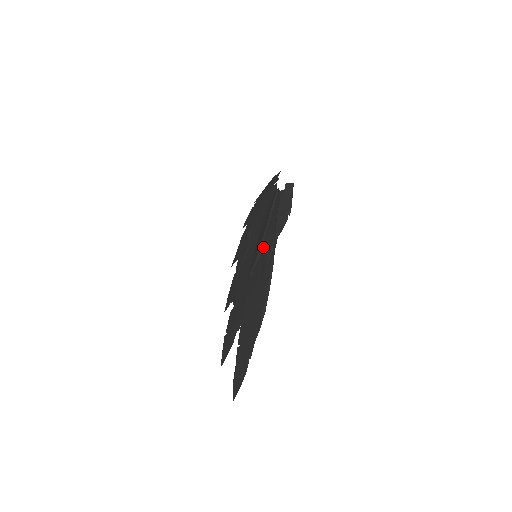
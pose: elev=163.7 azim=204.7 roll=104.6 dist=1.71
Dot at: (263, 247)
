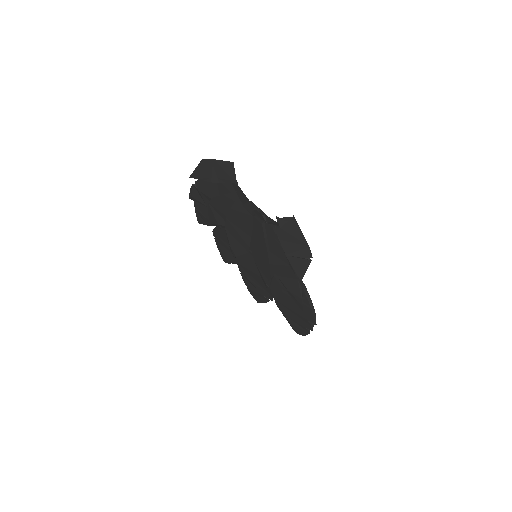
Dot at: occluded
